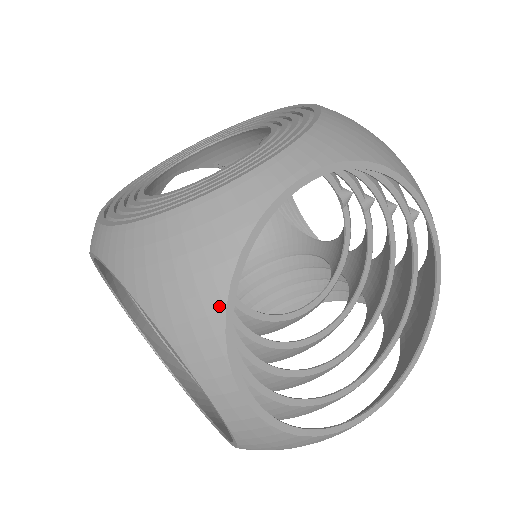
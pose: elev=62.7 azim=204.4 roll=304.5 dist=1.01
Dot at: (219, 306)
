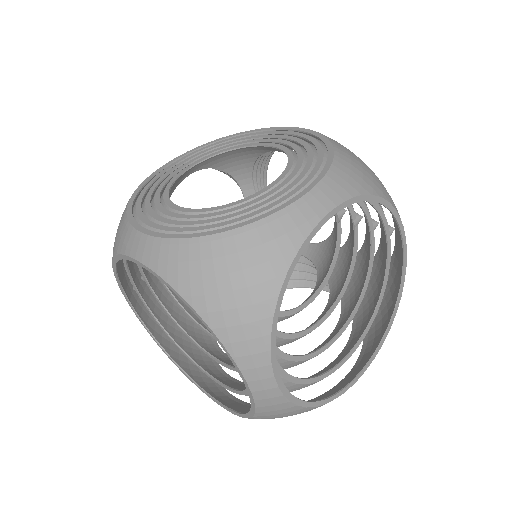
Dot at: (268, 313)
